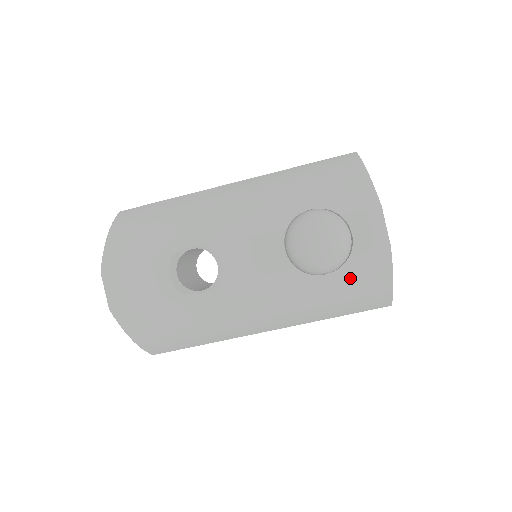
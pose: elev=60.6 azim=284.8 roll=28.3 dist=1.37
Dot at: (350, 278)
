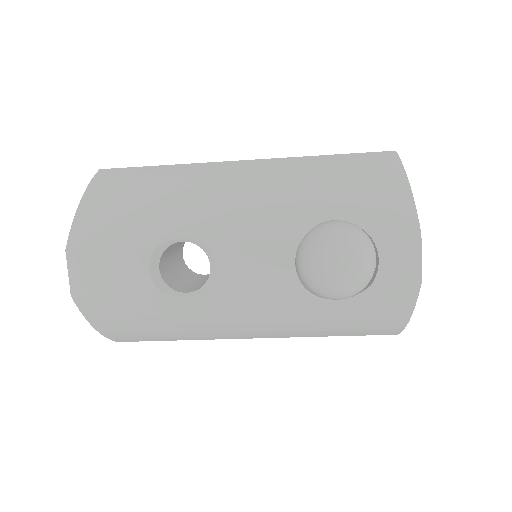
Dot at: (364, 307)
